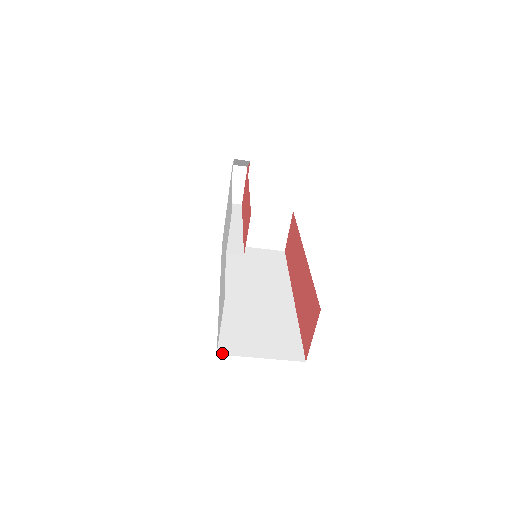
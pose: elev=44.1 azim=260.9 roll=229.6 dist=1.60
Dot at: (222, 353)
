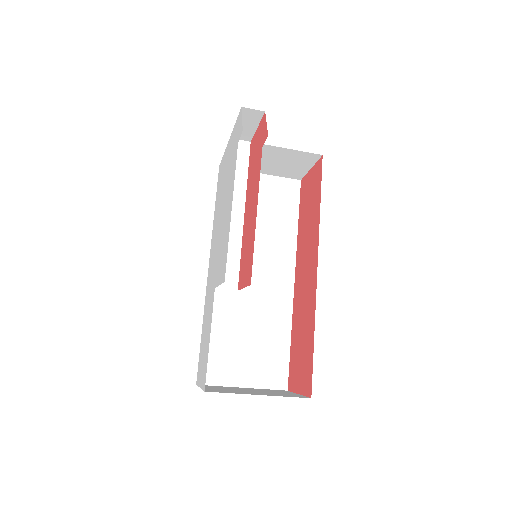
Dot at: occluded
